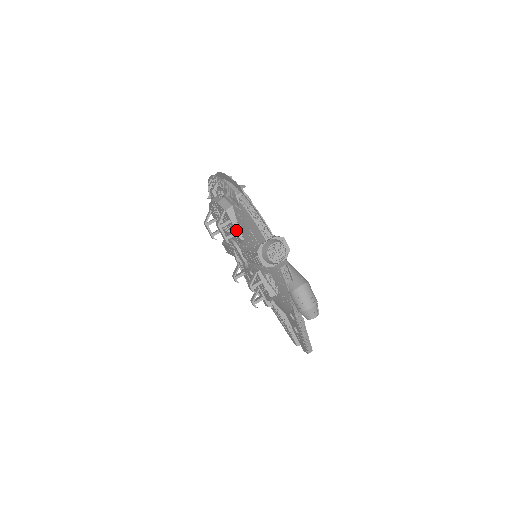
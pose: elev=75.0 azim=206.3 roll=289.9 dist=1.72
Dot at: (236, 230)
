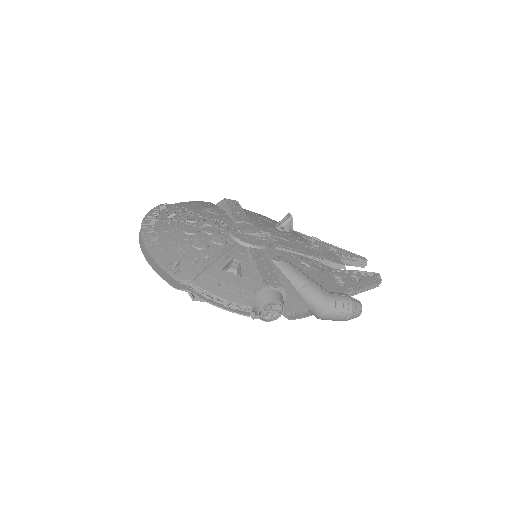
Dot at: occluded
